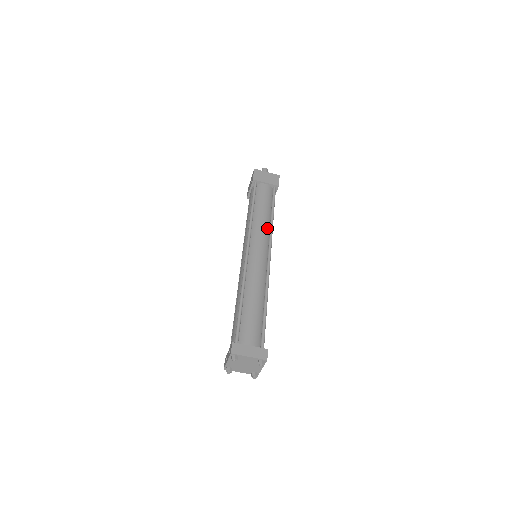
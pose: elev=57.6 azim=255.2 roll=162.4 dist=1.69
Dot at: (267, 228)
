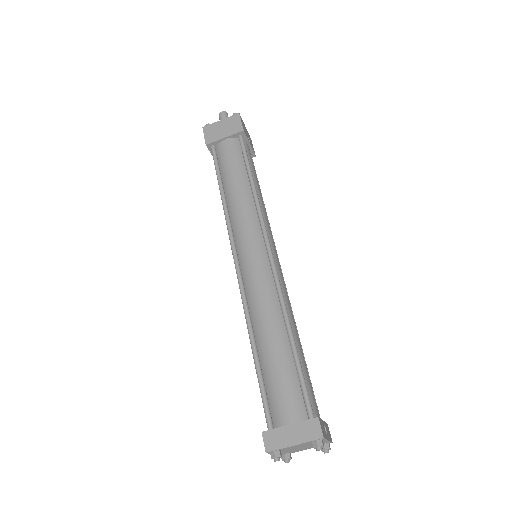
Dot at: (251, 207)
